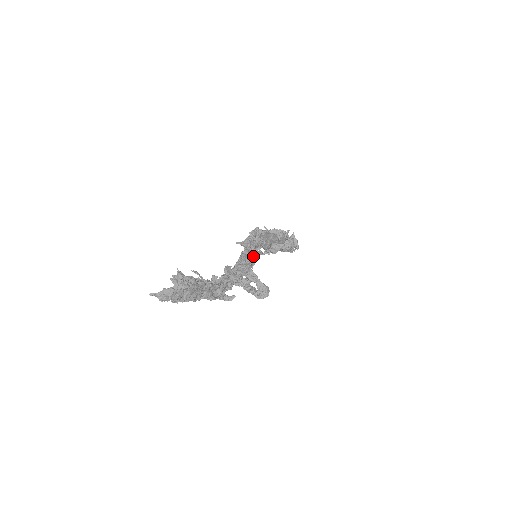
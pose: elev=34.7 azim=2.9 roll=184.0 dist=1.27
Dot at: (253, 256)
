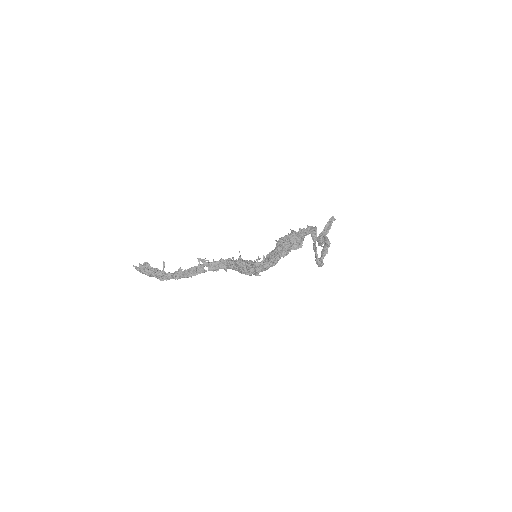
Dot at: (198, 271)
